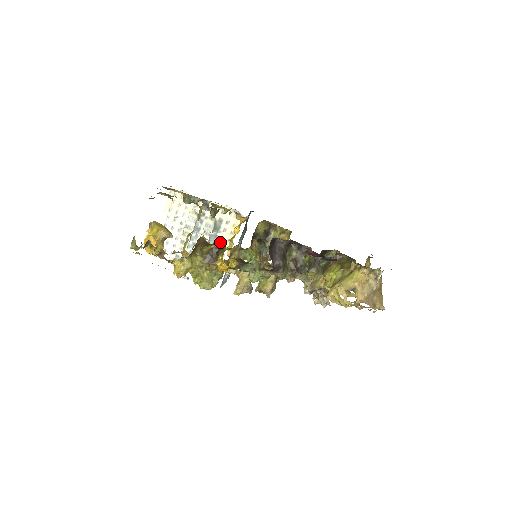
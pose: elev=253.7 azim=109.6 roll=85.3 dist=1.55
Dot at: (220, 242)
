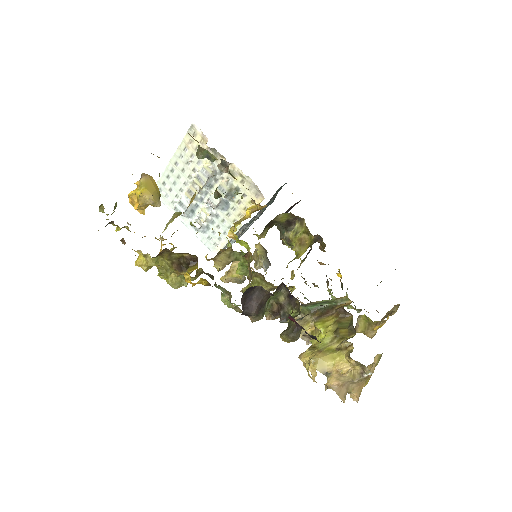
Dot at: (194, 255)
